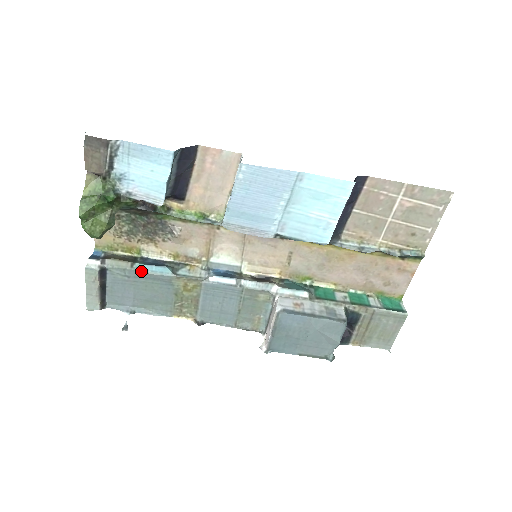
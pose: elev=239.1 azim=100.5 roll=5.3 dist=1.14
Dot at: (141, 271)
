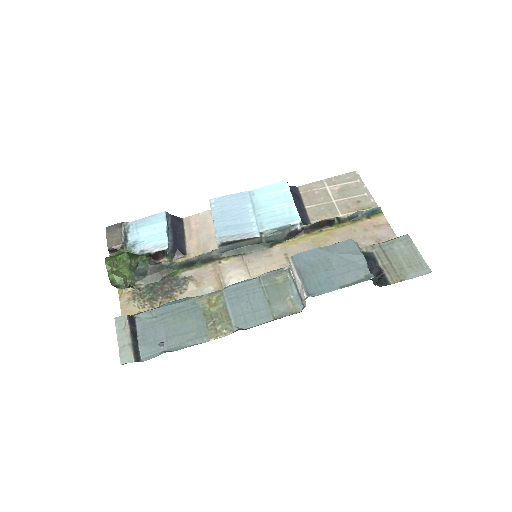
Dot at: (166, 306)
